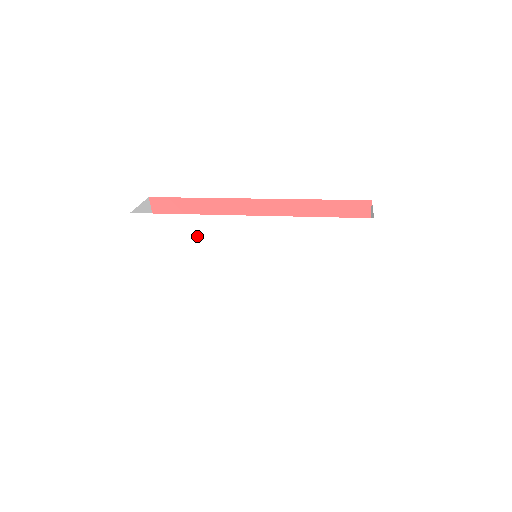
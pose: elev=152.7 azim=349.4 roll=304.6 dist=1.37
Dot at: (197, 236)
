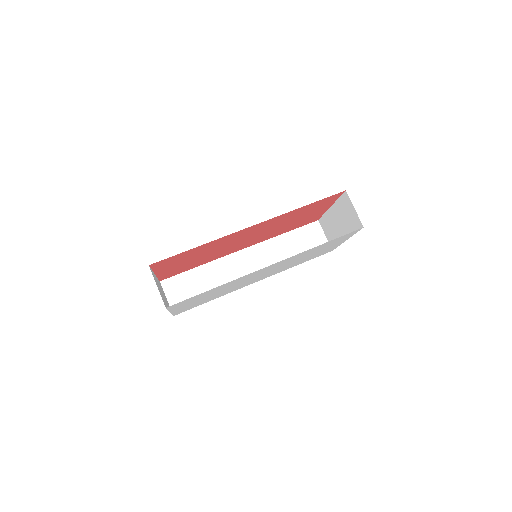
Dot at: (225, 286)
